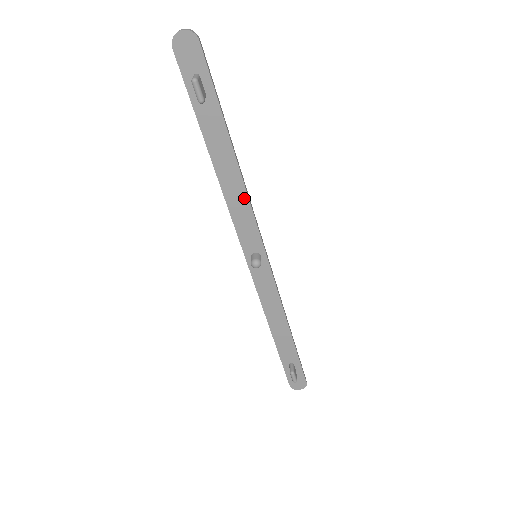
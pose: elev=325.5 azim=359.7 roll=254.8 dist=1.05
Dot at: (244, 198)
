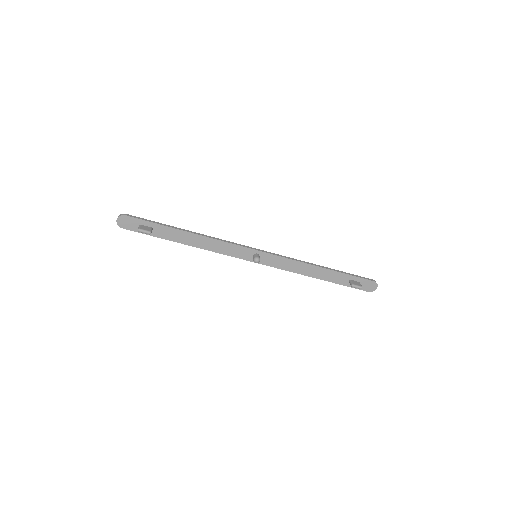
Dot at: (216, 242)
